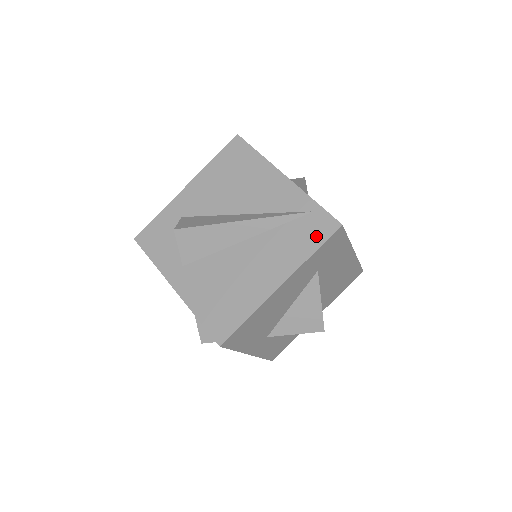
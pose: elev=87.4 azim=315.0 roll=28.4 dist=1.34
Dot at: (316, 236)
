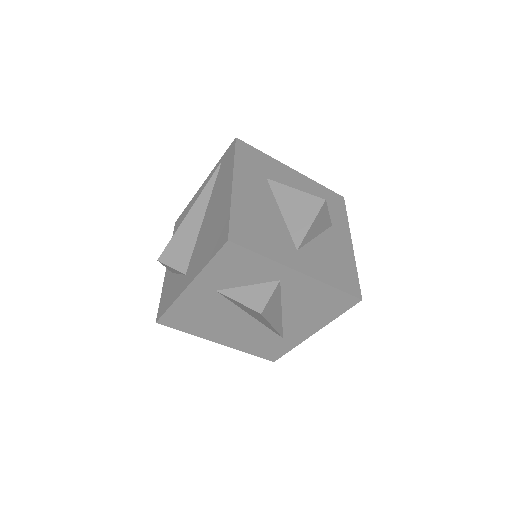
Dot at: (230, 156)
